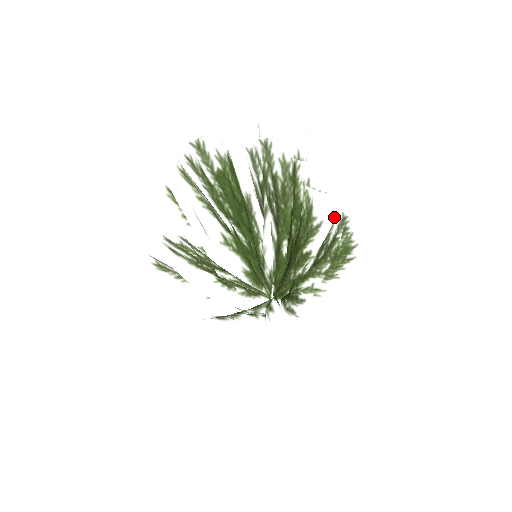
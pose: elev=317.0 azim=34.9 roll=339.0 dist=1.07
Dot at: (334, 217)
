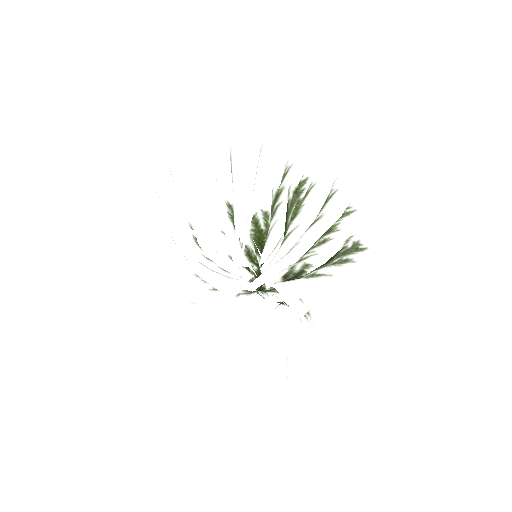
Dot at: (266, 142)
